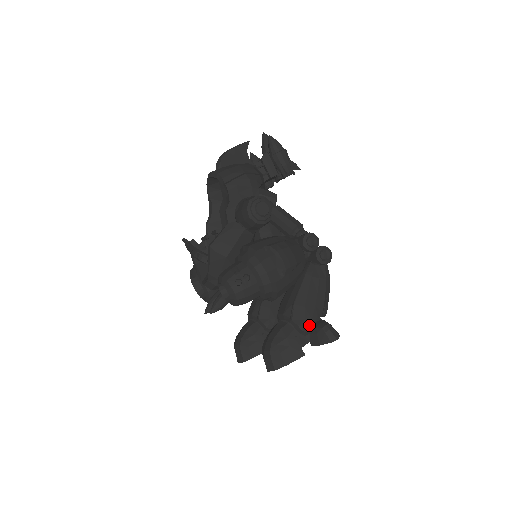
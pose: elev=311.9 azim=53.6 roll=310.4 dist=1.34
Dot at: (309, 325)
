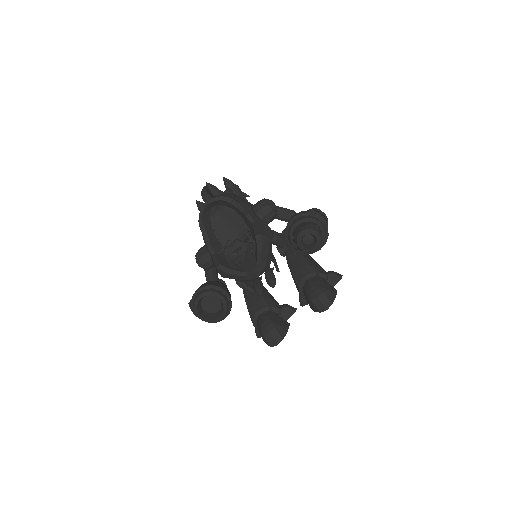
Dot at: (326, 273)
